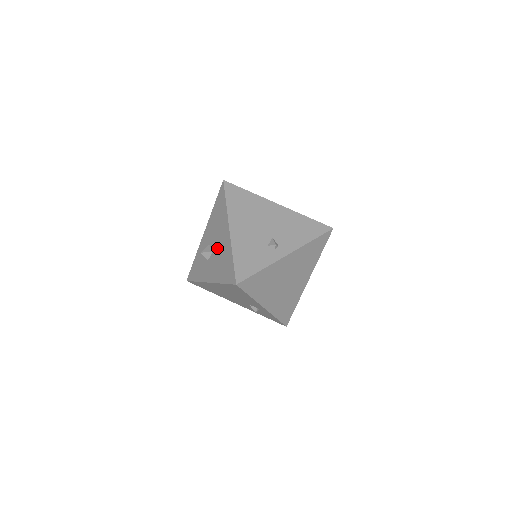
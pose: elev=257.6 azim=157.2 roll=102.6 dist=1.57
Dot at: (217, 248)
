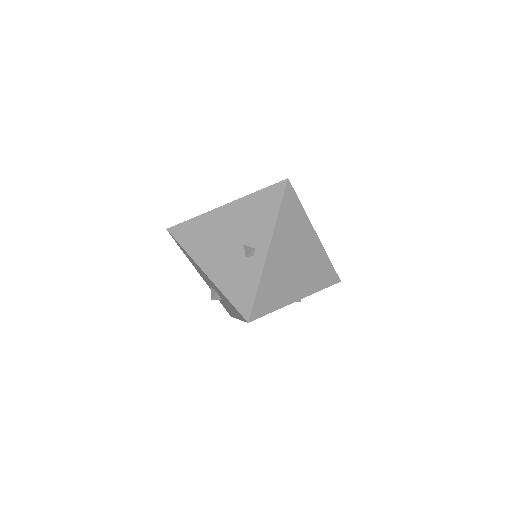
Dot at: occluded
